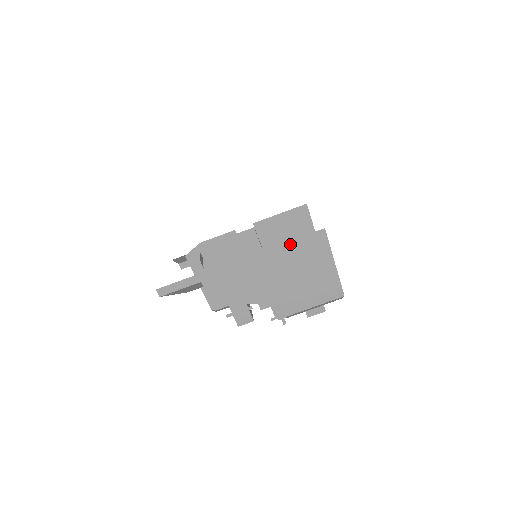
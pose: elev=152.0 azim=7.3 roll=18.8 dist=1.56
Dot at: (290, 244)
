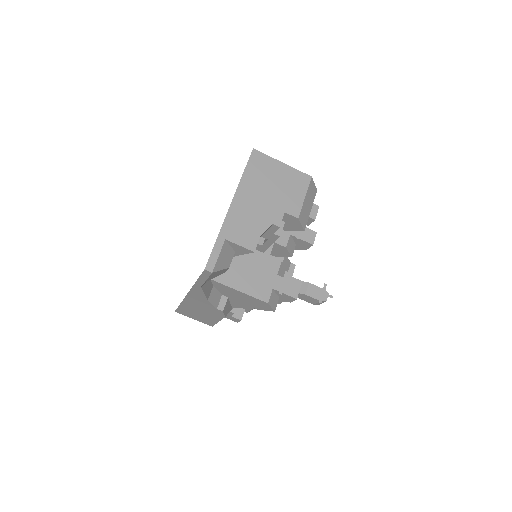
Dot at: (246, 172)
